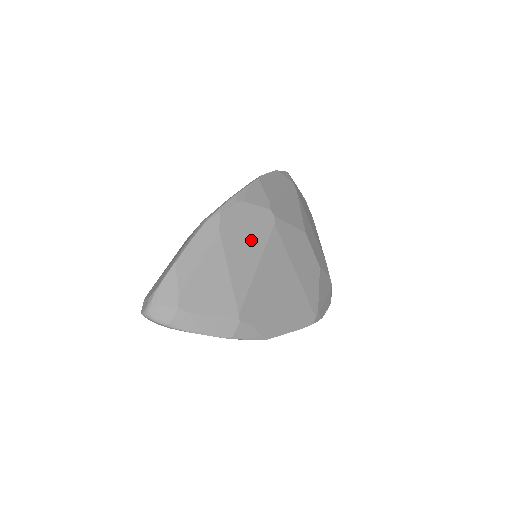
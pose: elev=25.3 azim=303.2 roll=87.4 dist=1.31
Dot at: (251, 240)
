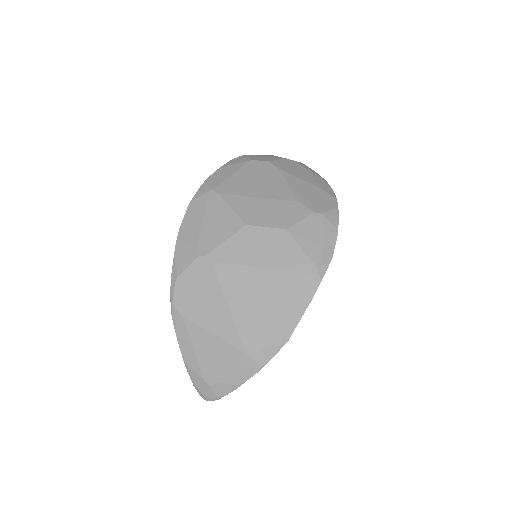
Dot at: (207, 295)
